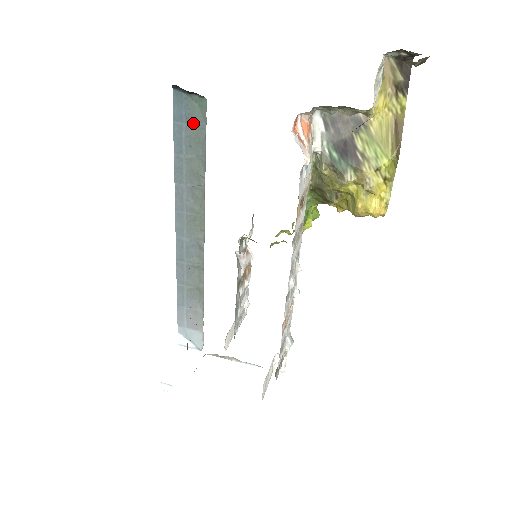
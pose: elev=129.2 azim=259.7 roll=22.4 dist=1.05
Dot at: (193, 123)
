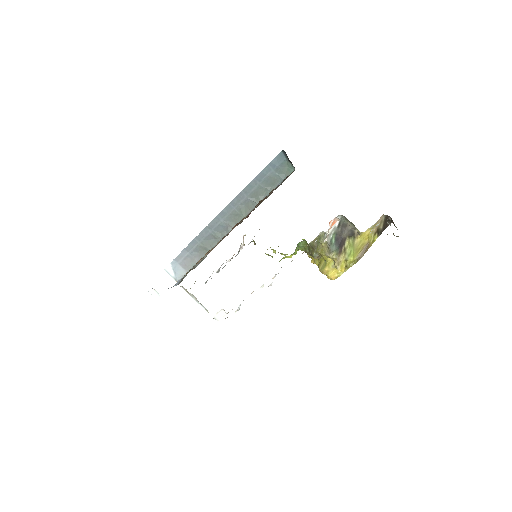
Dot at: (278, 173)
